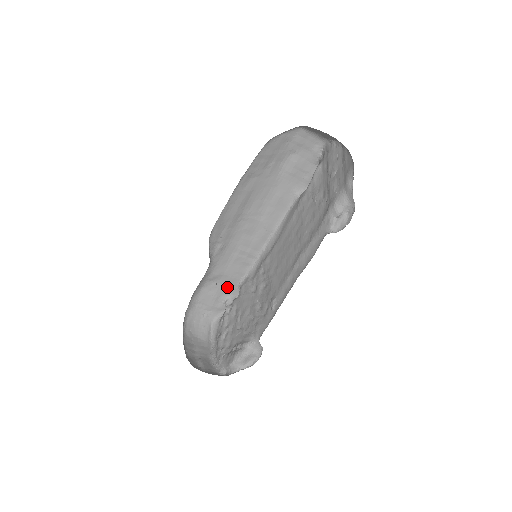
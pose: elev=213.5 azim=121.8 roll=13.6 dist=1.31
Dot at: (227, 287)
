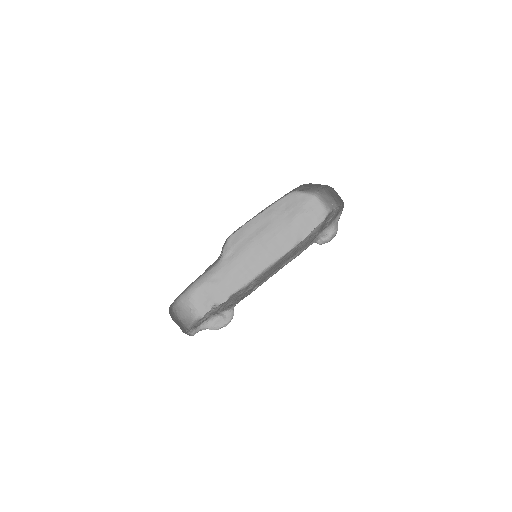
Dot at: (219, 295)
